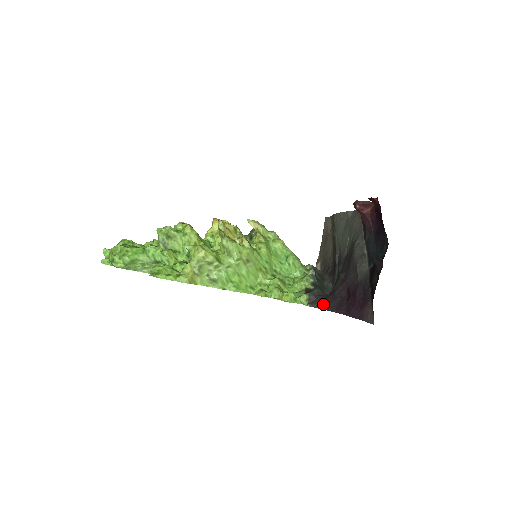
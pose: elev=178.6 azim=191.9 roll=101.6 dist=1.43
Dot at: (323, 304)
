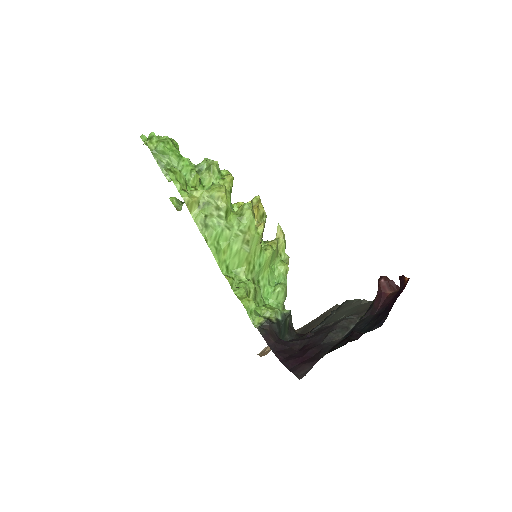
Dot at: (270, 338)
